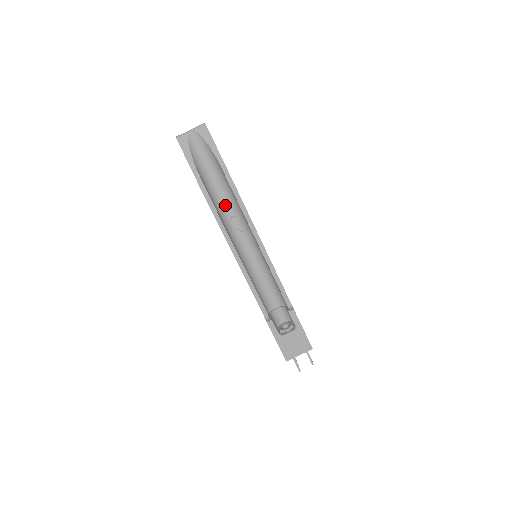
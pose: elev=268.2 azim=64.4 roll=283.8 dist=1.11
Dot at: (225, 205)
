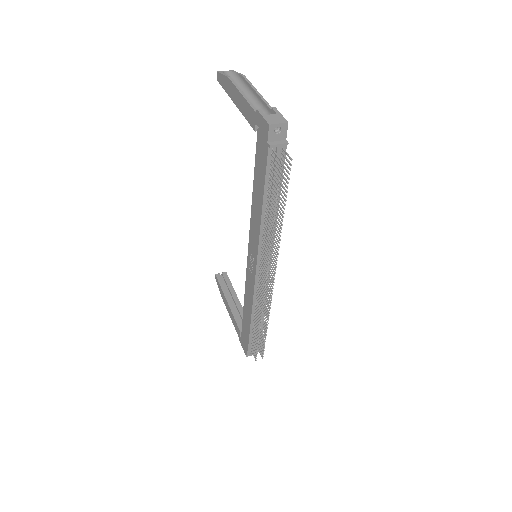
Dot at: occluded
